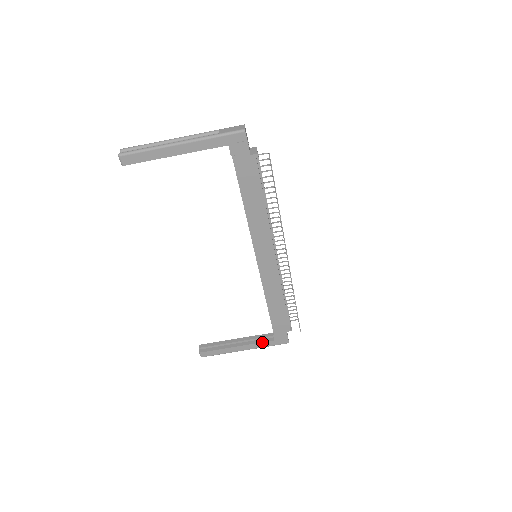
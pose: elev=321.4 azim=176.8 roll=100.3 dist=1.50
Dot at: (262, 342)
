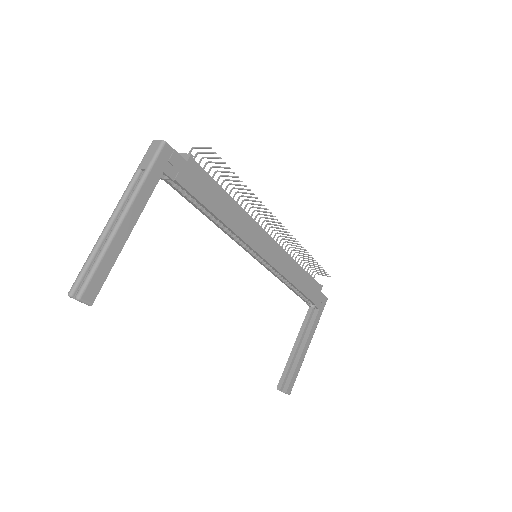
Dot at: (314, 322)
